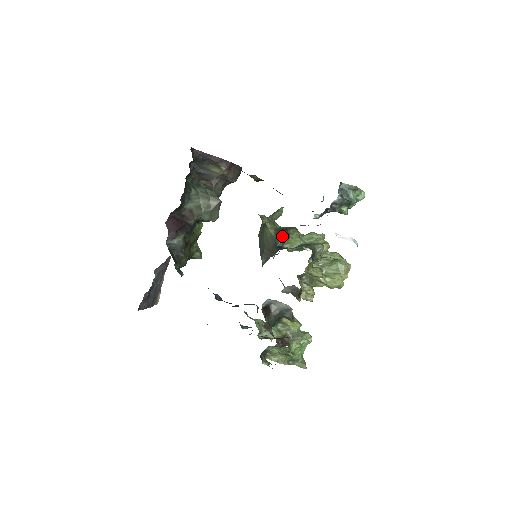
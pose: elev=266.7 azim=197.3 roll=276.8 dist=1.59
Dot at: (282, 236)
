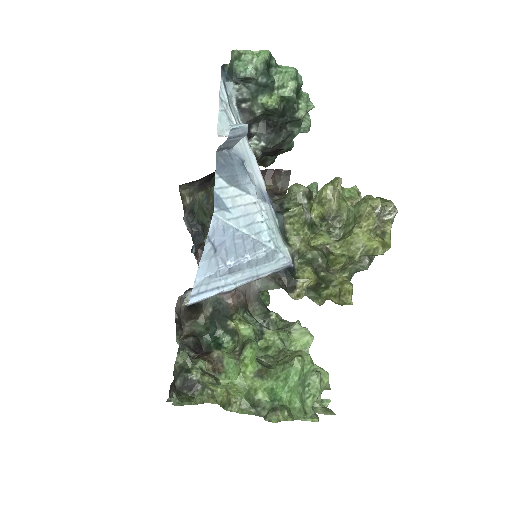
Dot at: occluded
